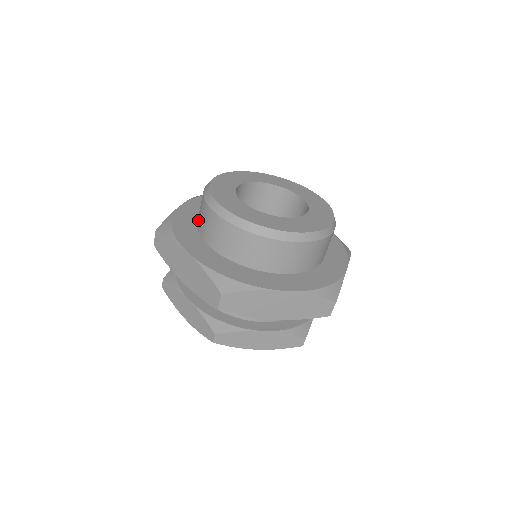
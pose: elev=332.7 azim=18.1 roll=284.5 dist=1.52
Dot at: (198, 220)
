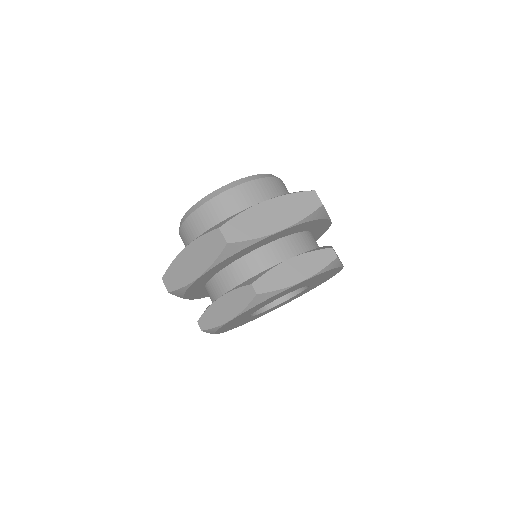
Dot at: occluded
